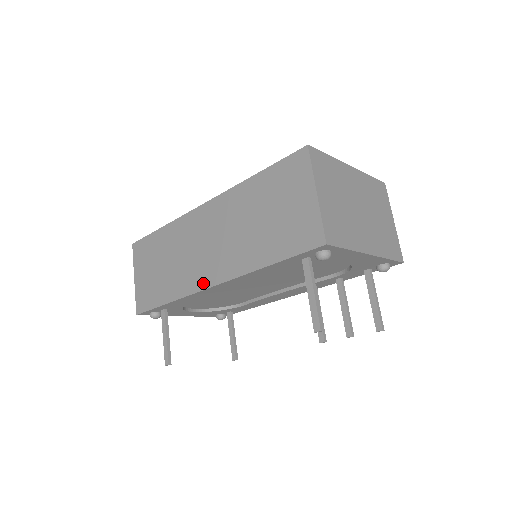
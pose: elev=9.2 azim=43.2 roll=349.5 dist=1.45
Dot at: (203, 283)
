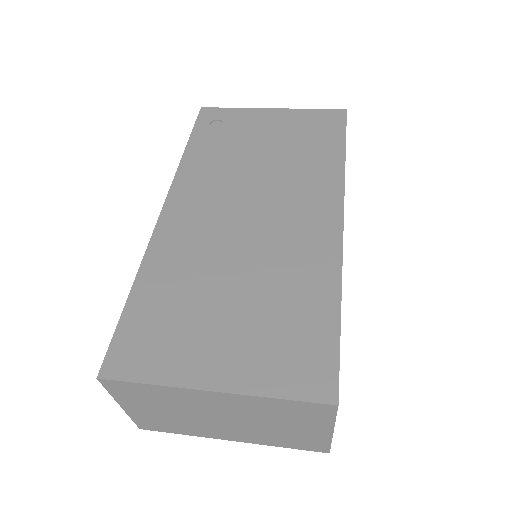
Dot at: occluded
